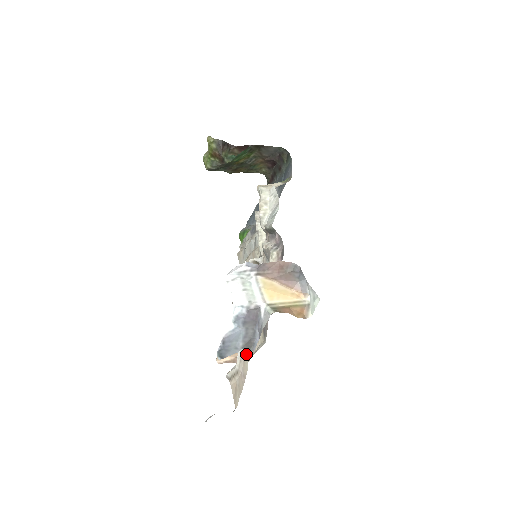
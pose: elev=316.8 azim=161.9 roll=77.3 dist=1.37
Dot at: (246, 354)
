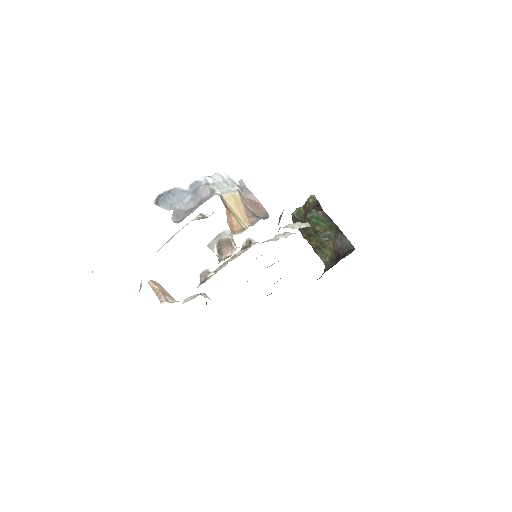
Dot at: (171, 238)
